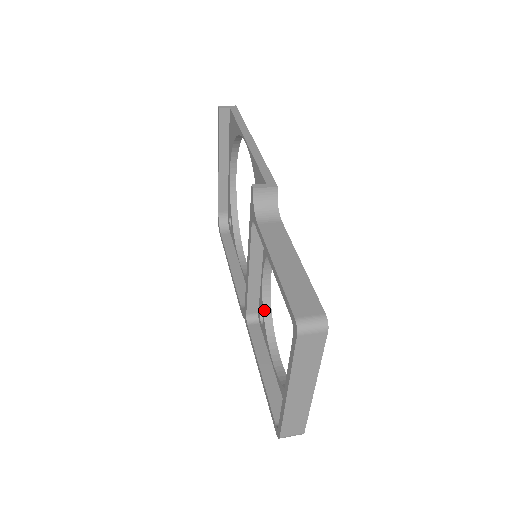
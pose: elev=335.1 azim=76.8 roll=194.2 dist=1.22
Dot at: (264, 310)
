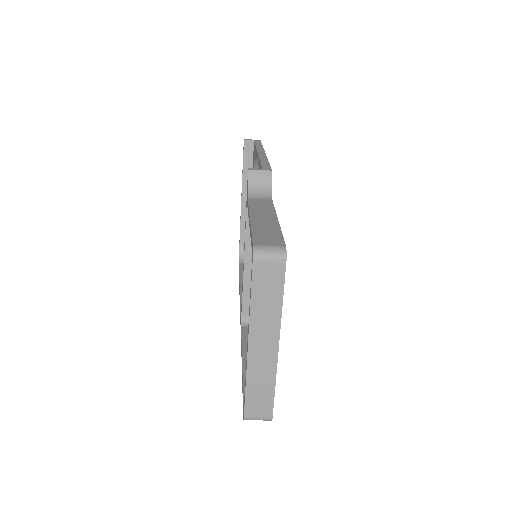
Dot at: occluded
